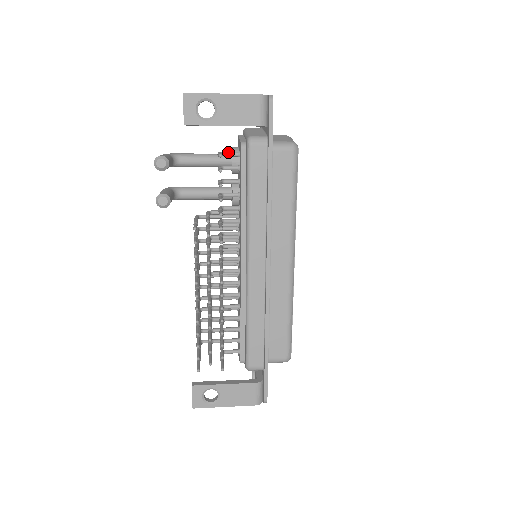
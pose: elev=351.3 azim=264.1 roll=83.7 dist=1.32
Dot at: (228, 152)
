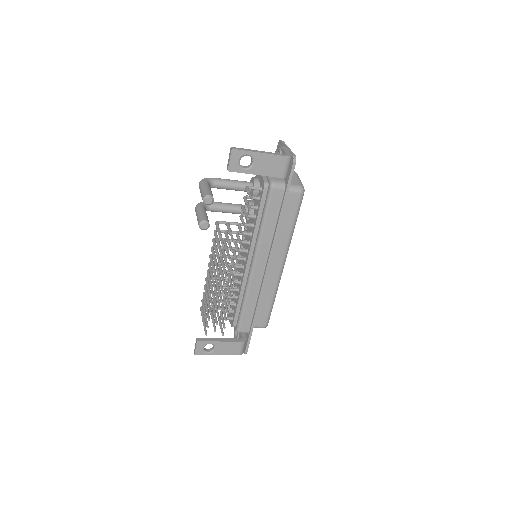
Dot at: (253, 187)
